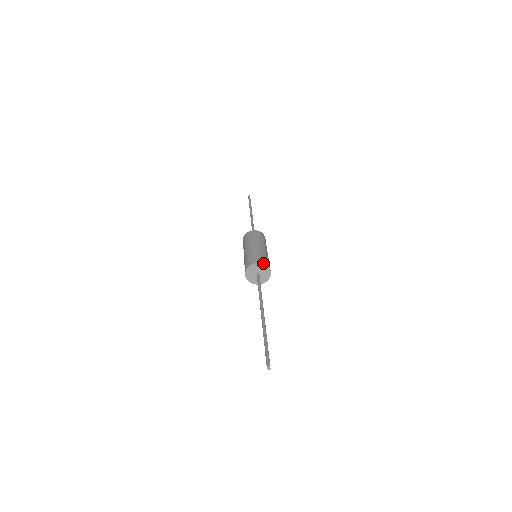
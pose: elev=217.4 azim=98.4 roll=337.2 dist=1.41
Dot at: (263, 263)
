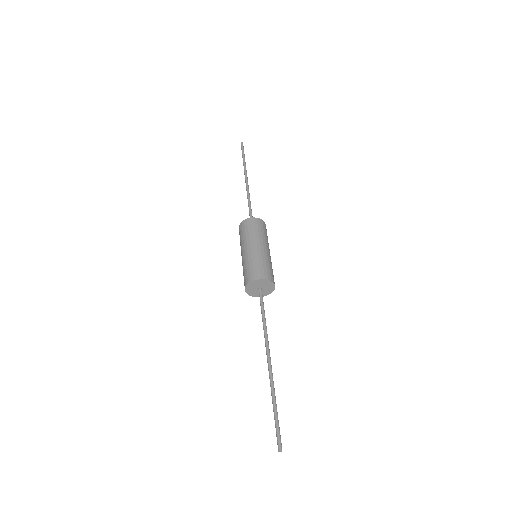
Dot at: (269, 279)
